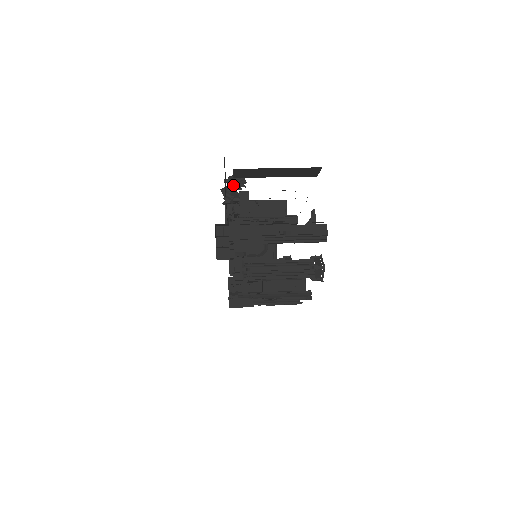
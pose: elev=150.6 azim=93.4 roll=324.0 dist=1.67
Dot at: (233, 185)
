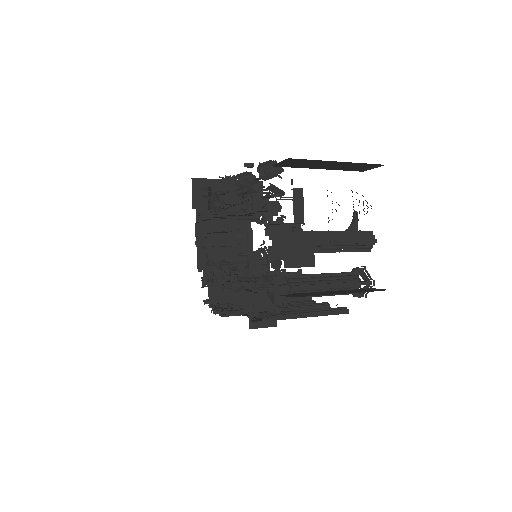
Dot at: (268, 175)
